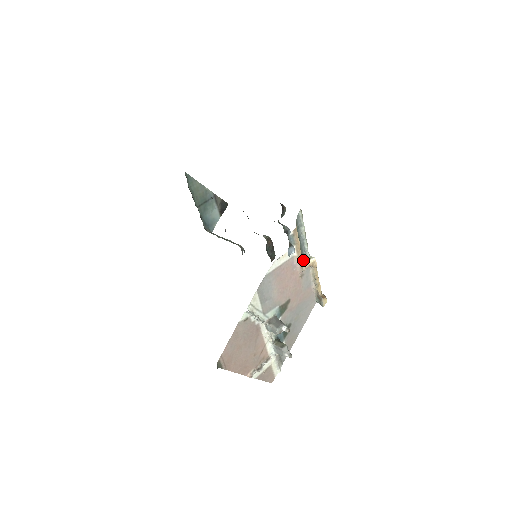
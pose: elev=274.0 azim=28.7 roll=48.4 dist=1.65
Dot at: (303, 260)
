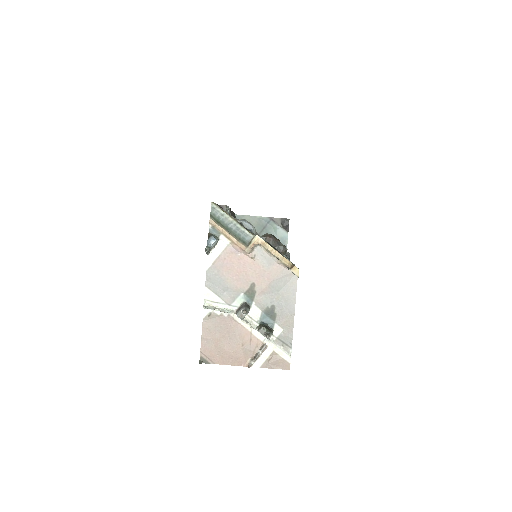
Dot at: (245, 243)
